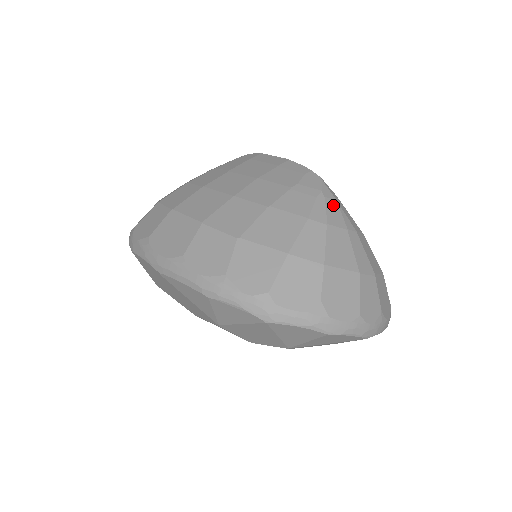
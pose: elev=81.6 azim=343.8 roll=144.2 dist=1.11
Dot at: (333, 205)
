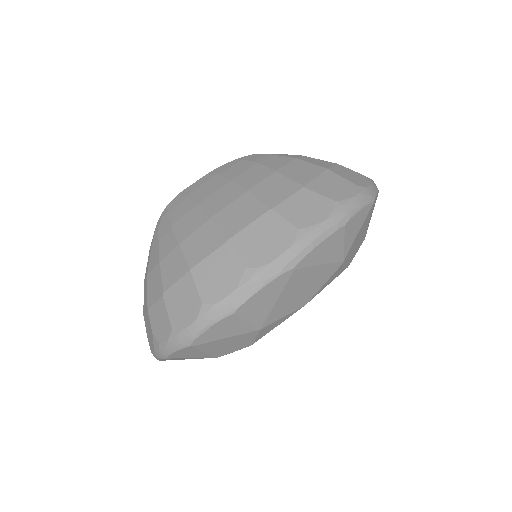
Dot at: occluded
